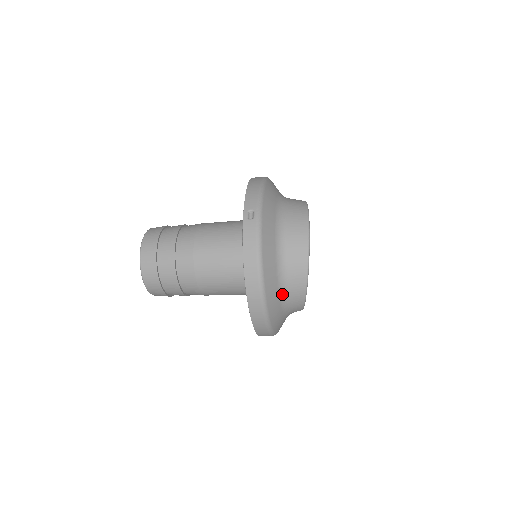
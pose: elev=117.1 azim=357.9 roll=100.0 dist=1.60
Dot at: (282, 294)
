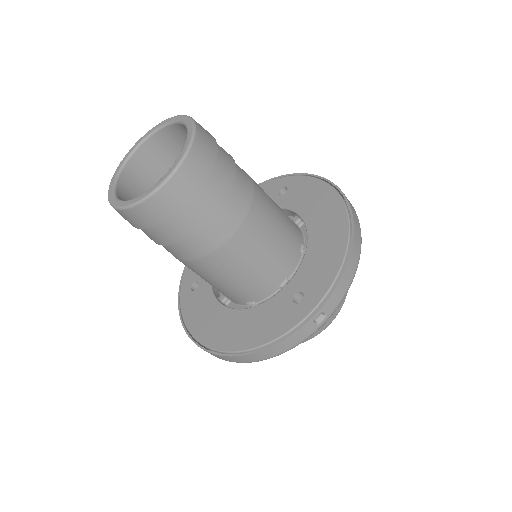
Dot at: occluded
